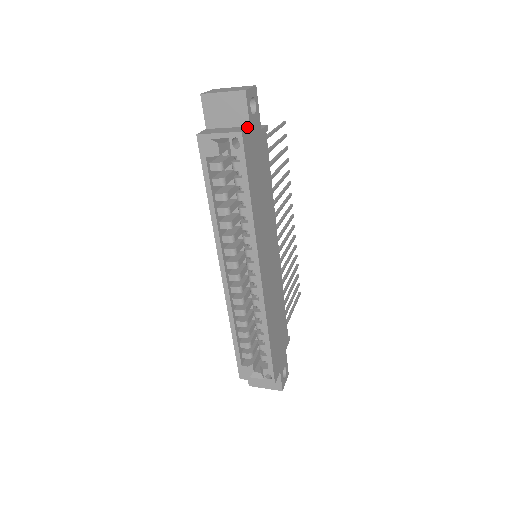
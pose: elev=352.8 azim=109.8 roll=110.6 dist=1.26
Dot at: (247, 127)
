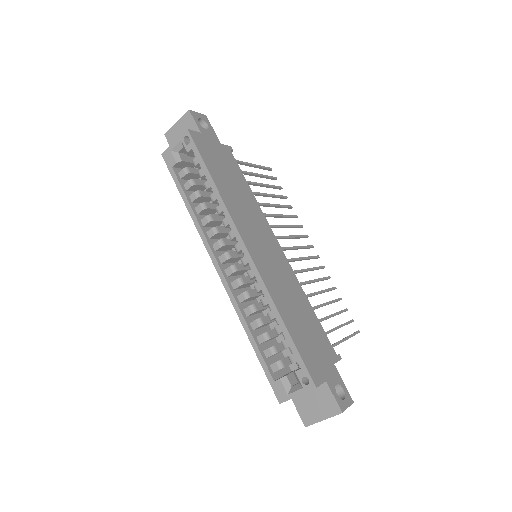
Dot at: (197, 132)
